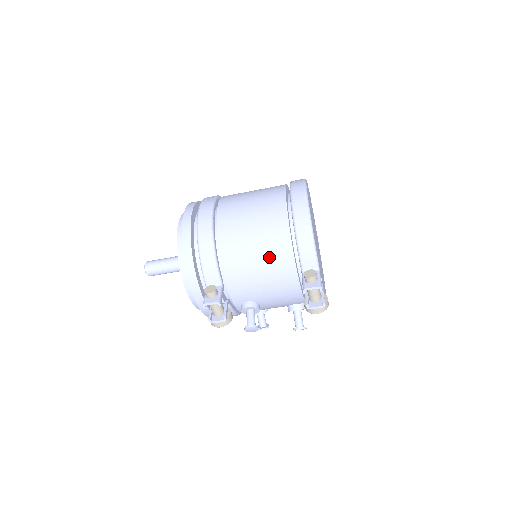
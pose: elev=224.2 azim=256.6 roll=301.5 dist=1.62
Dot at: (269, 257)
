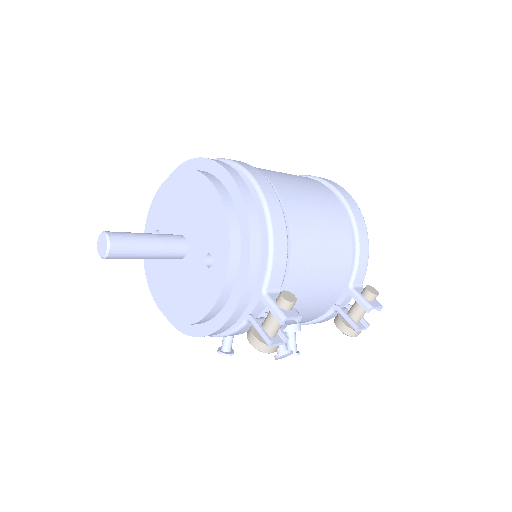
Dot at: (333, 263)
